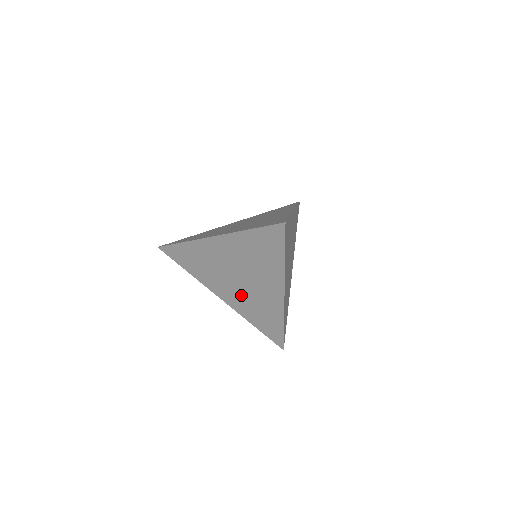
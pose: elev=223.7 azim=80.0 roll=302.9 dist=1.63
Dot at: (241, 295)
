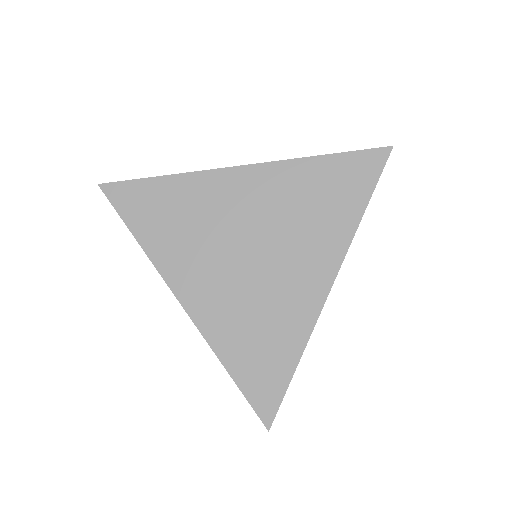
Dot at: (235, 291)
